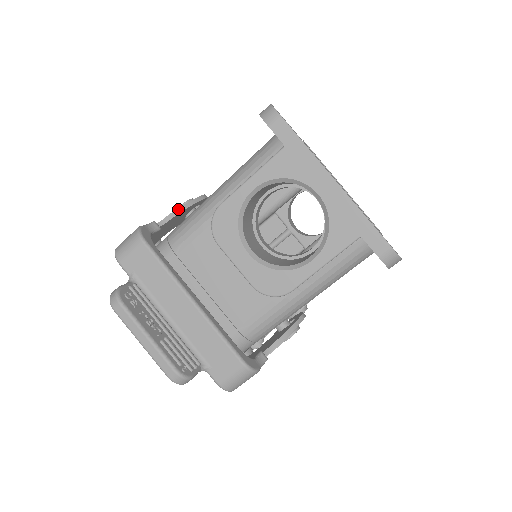
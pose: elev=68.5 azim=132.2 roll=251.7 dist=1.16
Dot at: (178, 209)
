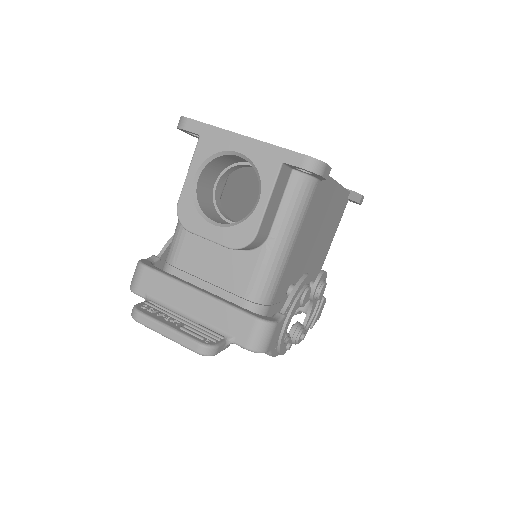
Dot at: (169, 240)
